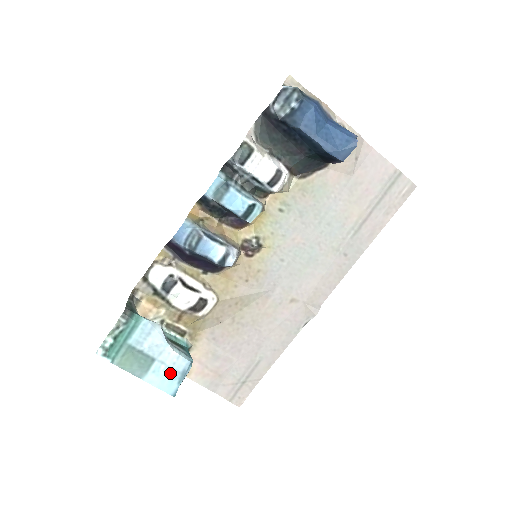
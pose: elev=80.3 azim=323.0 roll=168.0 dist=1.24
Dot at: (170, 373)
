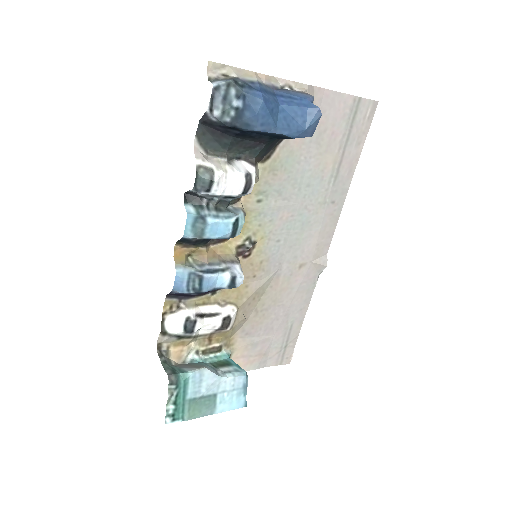
Dot at: (234, 394)
